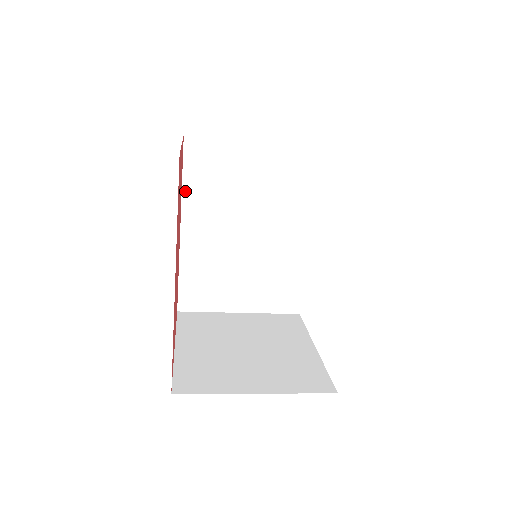
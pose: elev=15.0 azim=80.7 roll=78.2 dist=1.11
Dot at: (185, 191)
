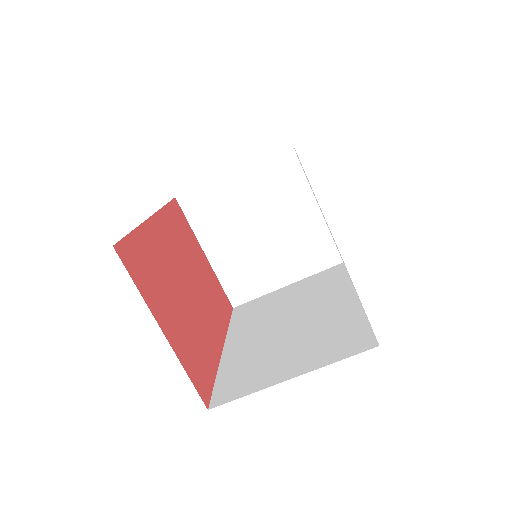
Dot at: (231, 328)
